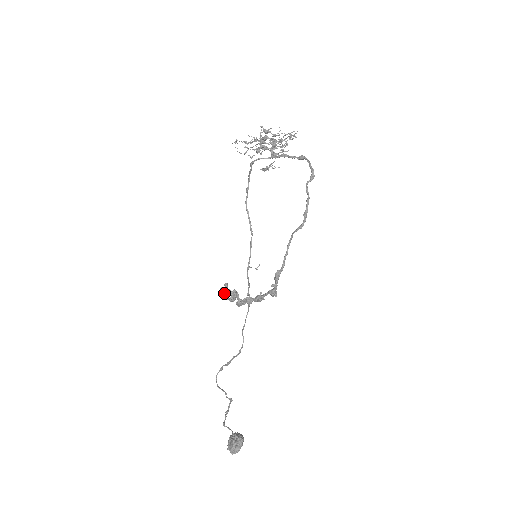
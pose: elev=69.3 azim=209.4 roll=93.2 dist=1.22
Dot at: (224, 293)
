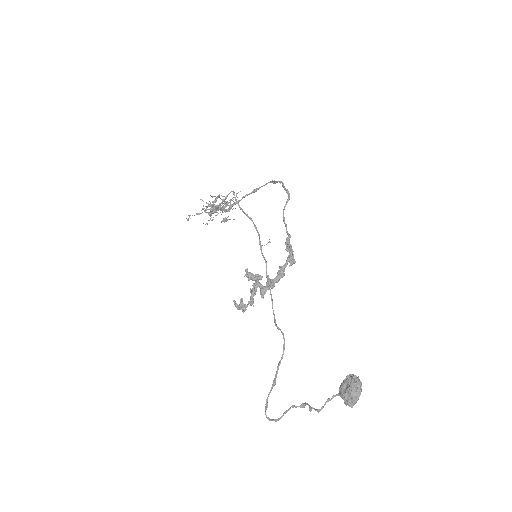
Dot at: (240, 301)
